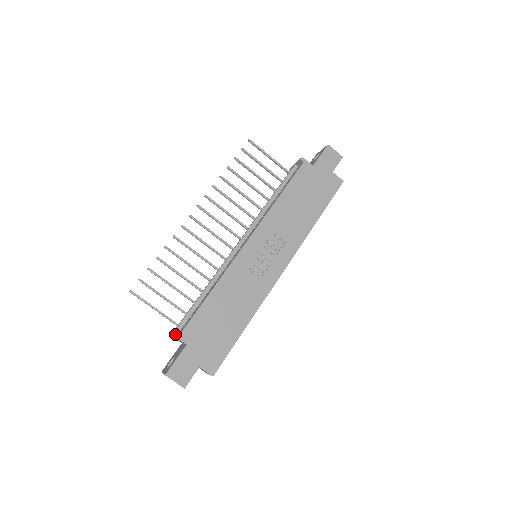
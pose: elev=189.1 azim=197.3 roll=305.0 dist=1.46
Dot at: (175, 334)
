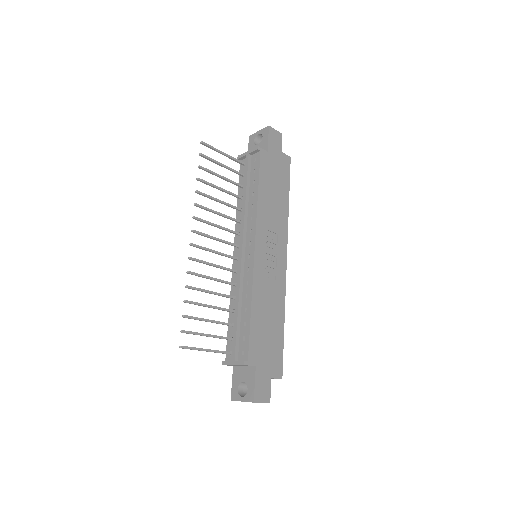
Dot at: (245, 363)
